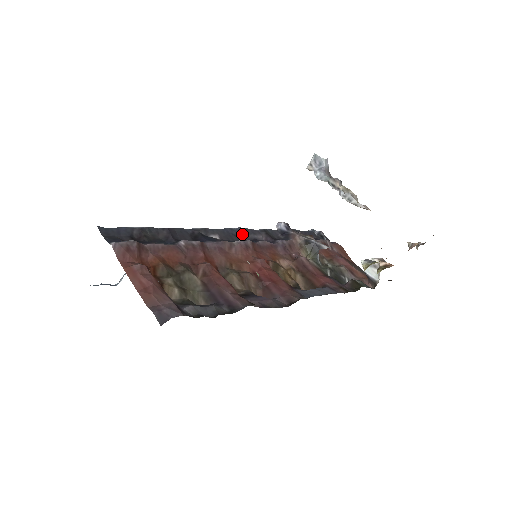
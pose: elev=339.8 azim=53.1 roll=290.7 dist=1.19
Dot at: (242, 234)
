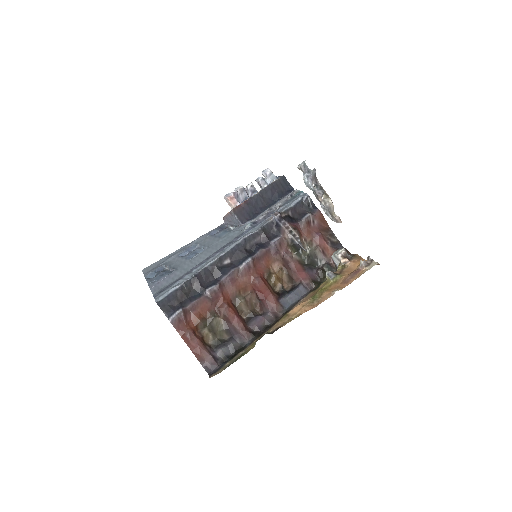
Dot at: (245, 245)
